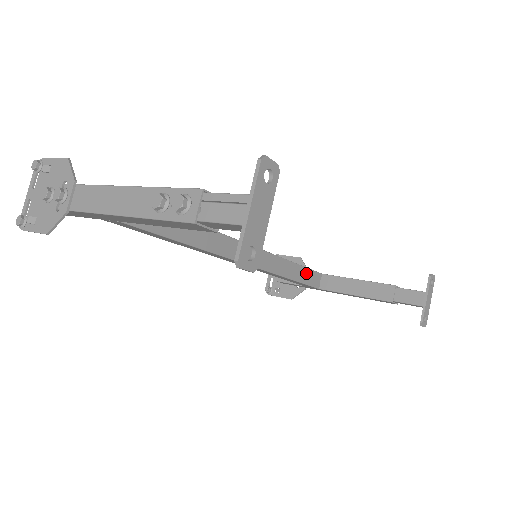
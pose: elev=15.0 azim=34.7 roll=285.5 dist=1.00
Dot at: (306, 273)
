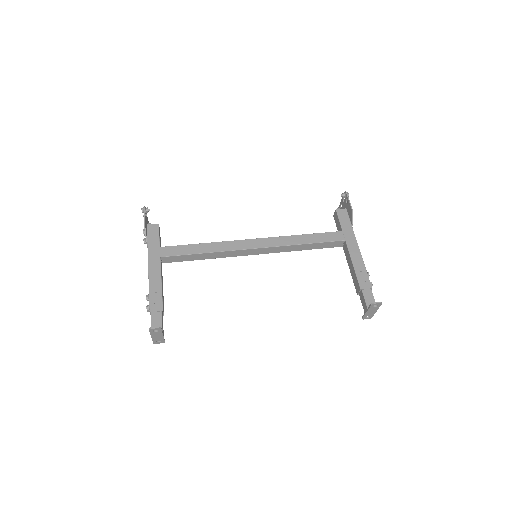
Dot at: (322, 244)
